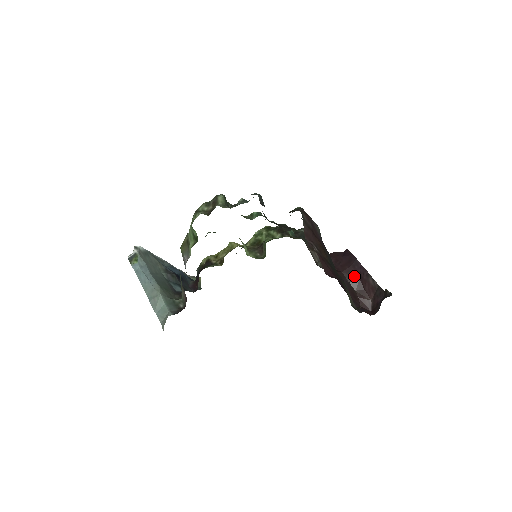
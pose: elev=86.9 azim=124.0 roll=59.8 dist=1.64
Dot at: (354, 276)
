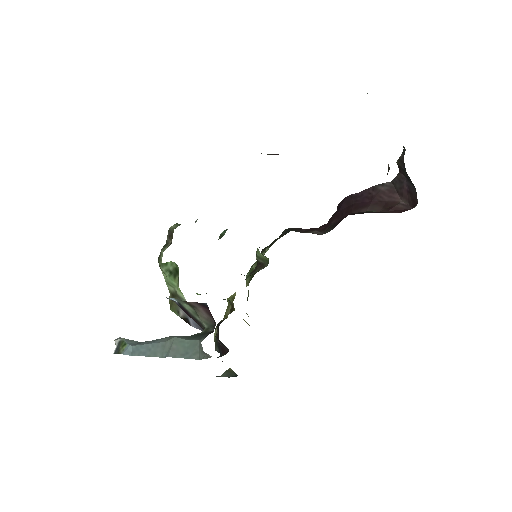
Dot at: (365, 204)
